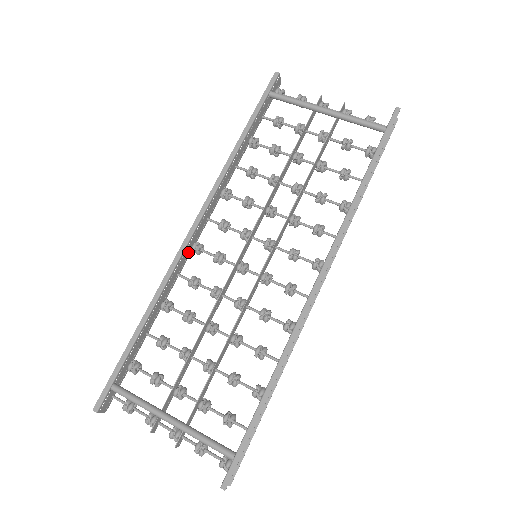
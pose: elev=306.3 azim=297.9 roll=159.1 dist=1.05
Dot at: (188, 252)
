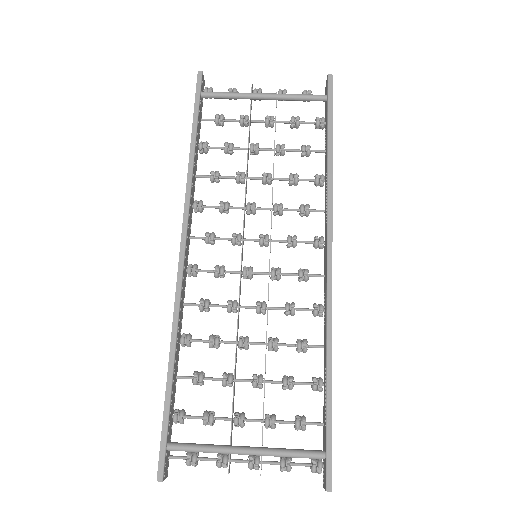
Dot at: (184, 278)
